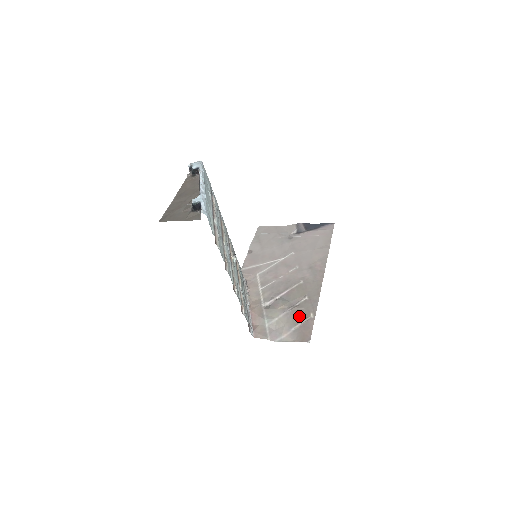
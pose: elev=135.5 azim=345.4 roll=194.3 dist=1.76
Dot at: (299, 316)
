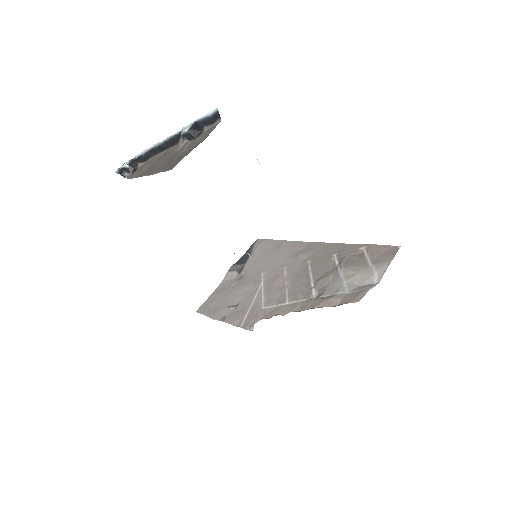
Dot at: (356, 260)
